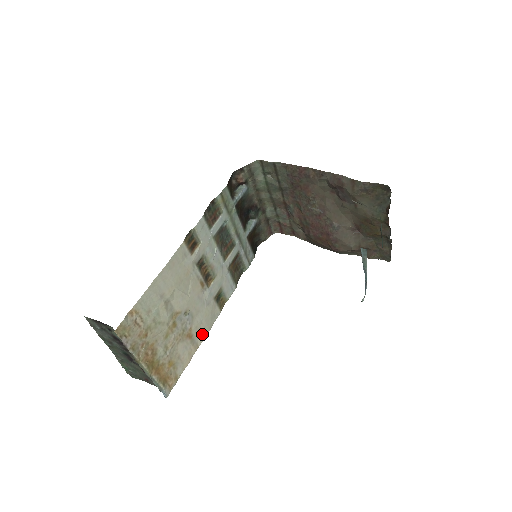
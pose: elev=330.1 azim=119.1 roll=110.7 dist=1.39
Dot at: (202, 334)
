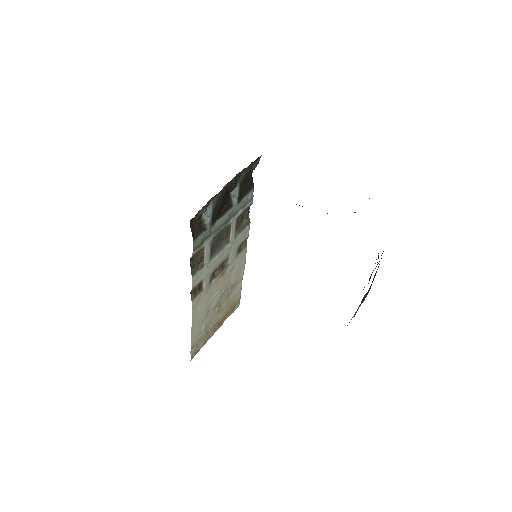
Dot at: (241, 271)
